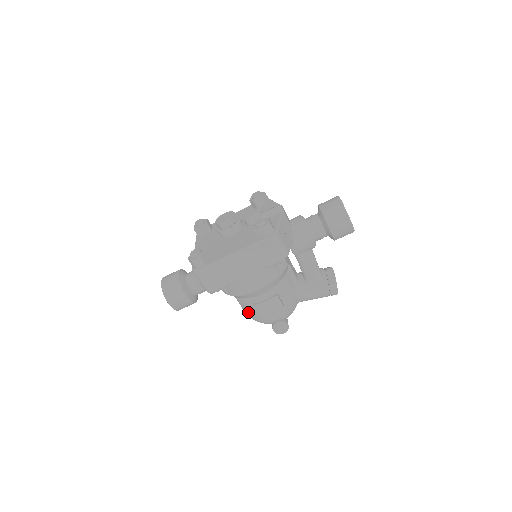
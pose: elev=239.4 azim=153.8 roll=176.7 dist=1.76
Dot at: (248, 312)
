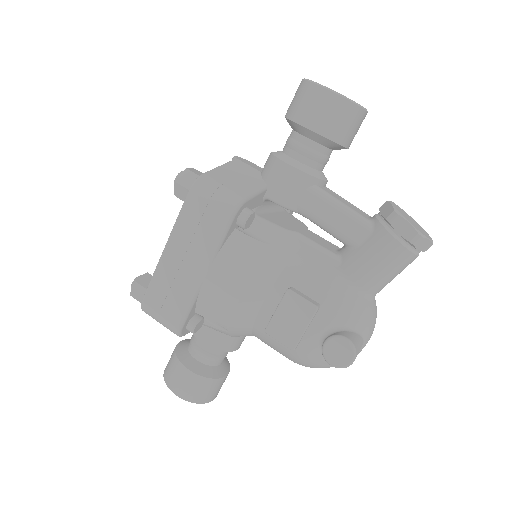
Dot at: (282, 353)
